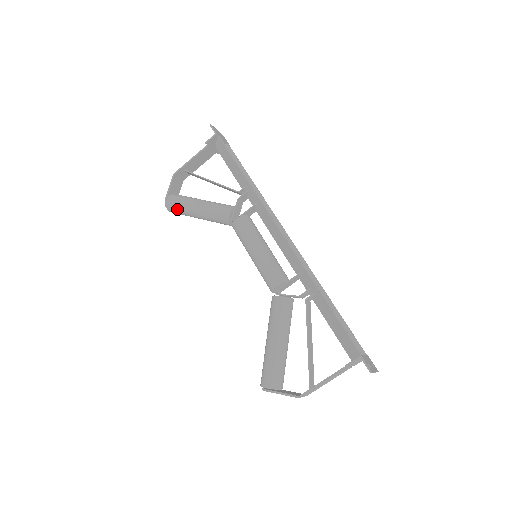
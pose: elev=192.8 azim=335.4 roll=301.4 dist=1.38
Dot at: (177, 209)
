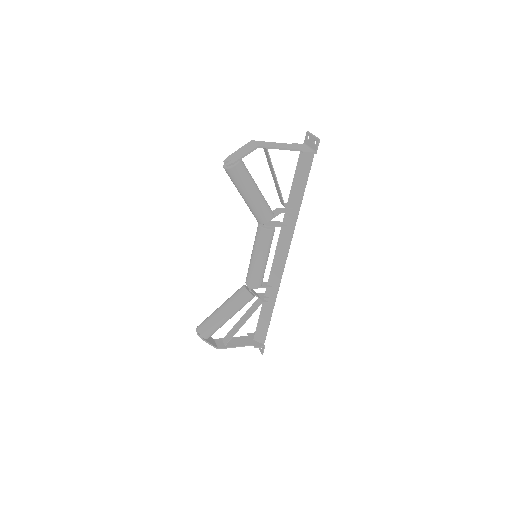
Dot at: (236, 180)
